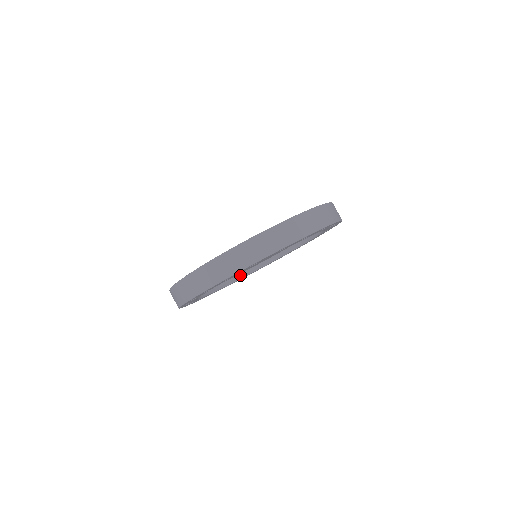
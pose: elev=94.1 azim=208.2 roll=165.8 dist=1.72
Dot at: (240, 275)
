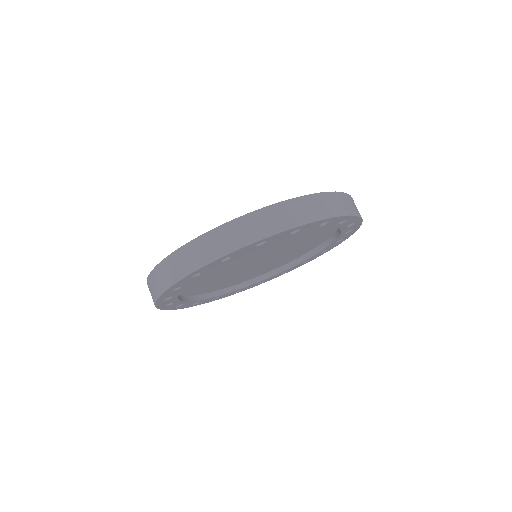
Dot at: (272, 272)
